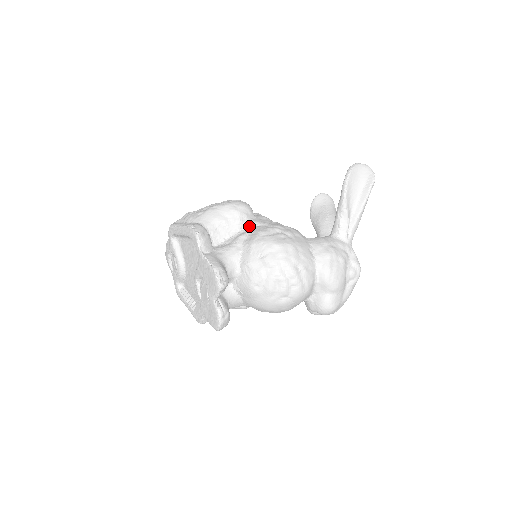
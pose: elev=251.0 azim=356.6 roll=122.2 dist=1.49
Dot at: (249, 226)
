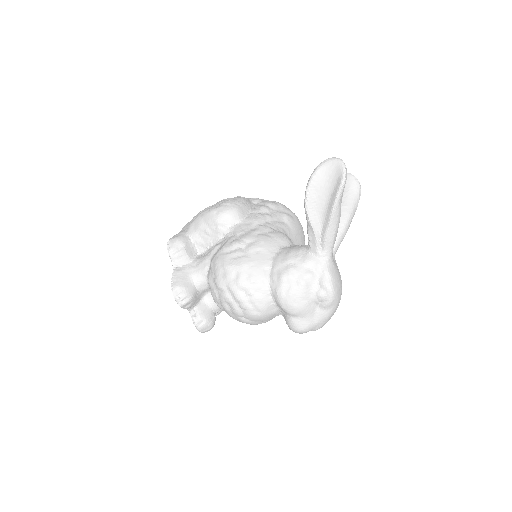
Dot at: (227, 235)
